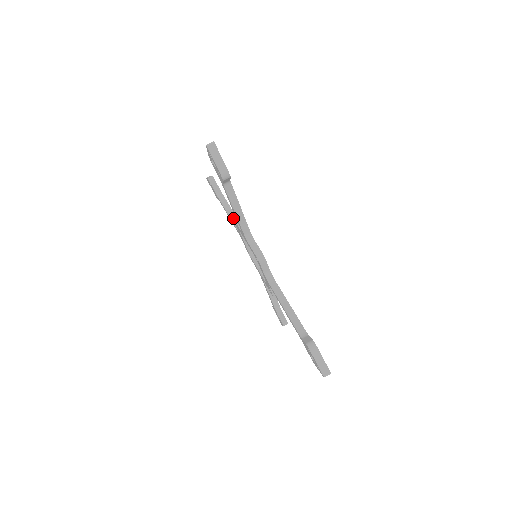
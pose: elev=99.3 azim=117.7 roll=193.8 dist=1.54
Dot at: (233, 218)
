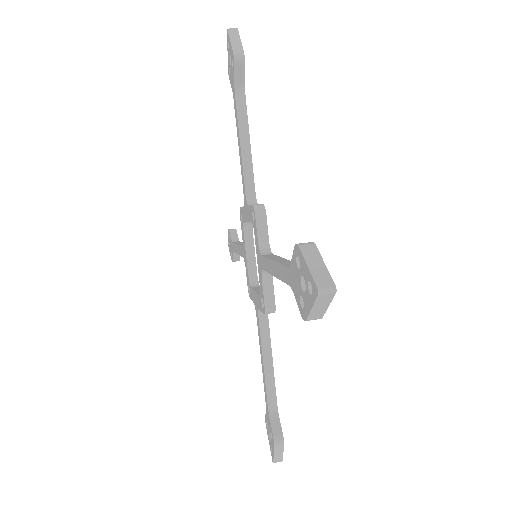
Dot at: (240, 208)
